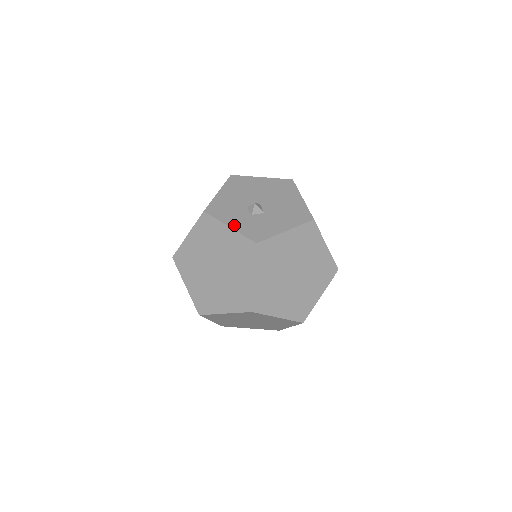
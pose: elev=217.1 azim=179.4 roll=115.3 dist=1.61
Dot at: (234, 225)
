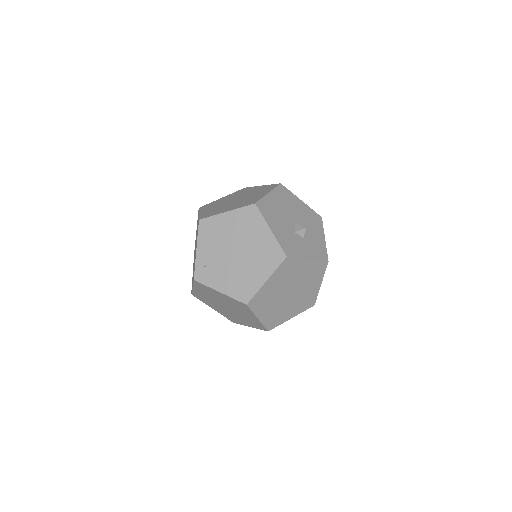
Dot at: (309, 255)
